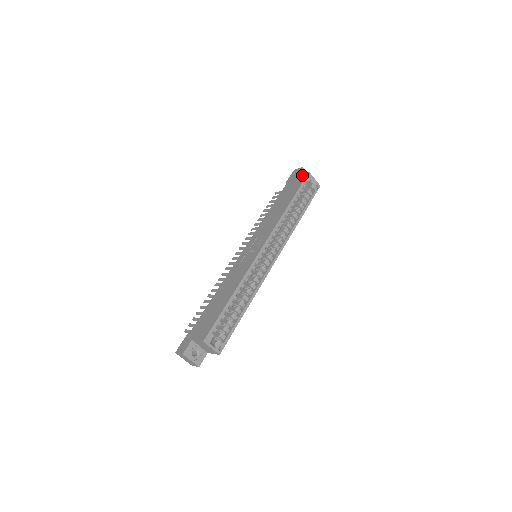
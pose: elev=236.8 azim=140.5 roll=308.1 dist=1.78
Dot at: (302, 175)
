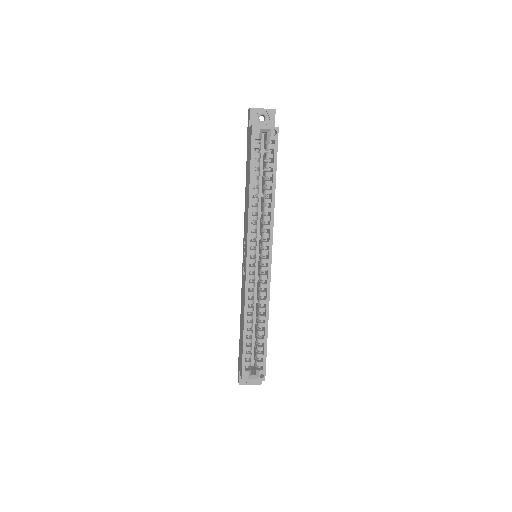
Dot at: (250, 129)
